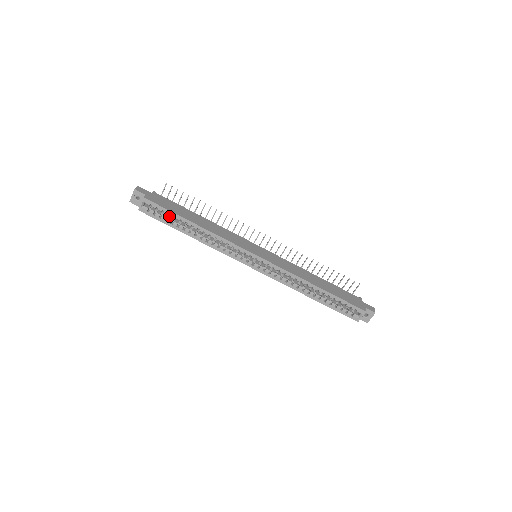
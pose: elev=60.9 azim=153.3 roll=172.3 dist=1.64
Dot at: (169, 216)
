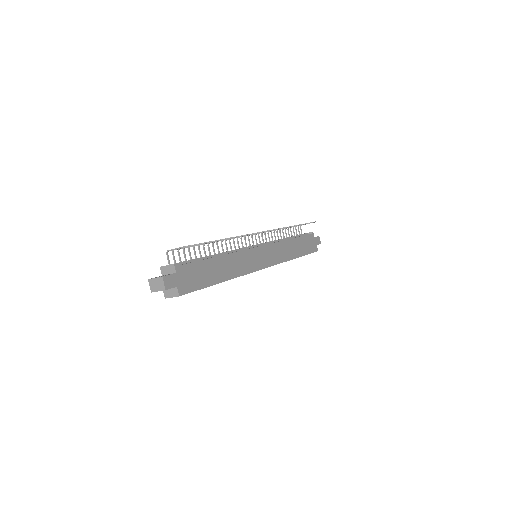
Dot at: occluded
